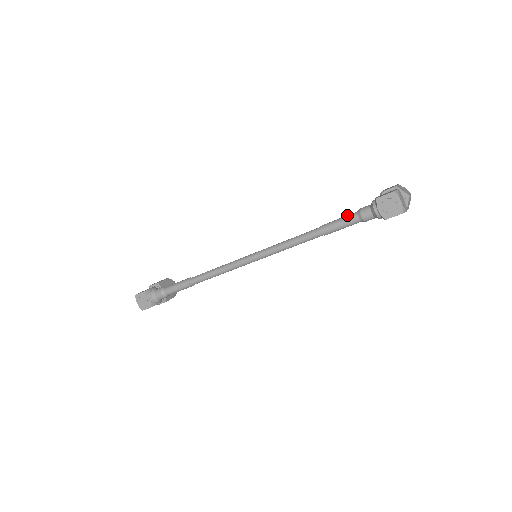
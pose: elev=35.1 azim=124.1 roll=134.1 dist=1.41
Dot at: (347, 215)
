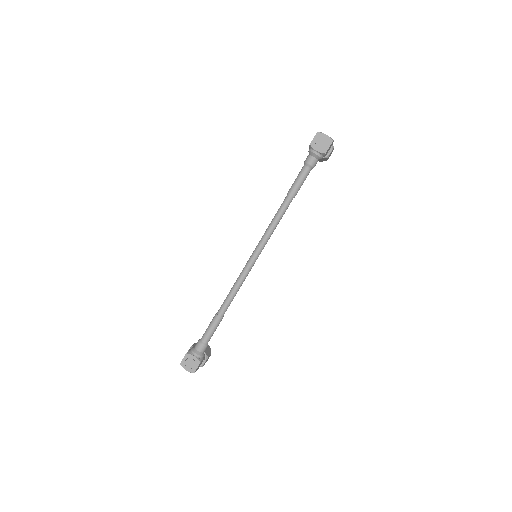
Dot at: (299, 172)
